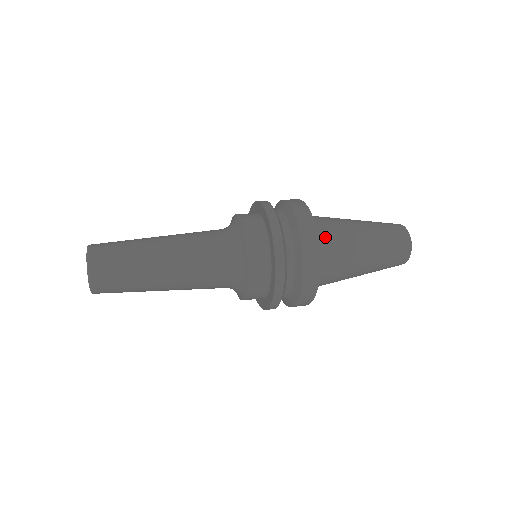
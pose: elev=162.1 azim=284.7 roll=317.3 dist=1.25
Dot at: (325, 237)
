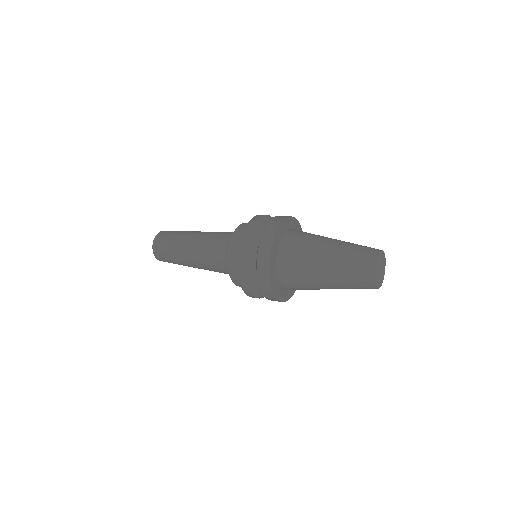
Dot at: (291, 243)
